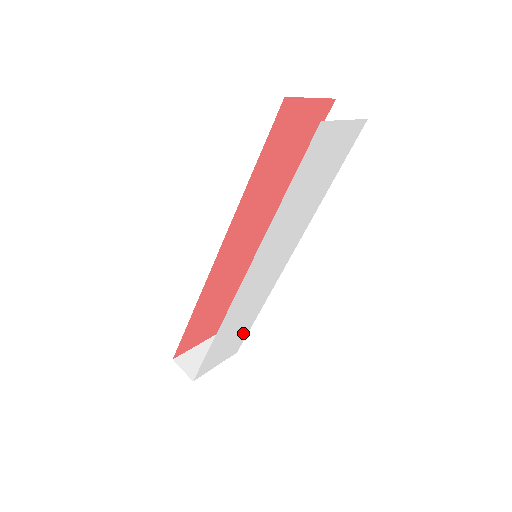
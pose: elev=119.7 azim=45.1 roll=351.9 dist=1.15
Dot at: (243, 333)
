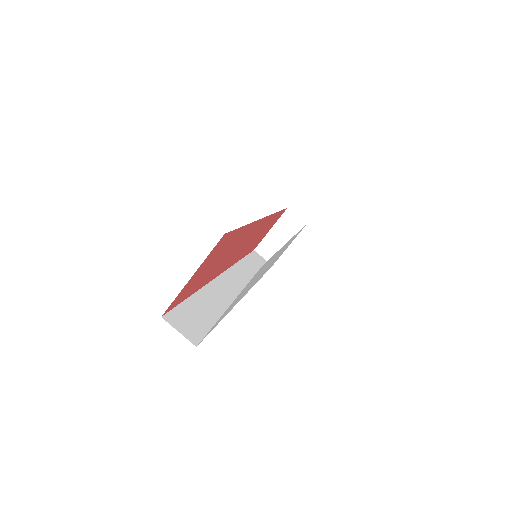
Dot at: (297, 234)
